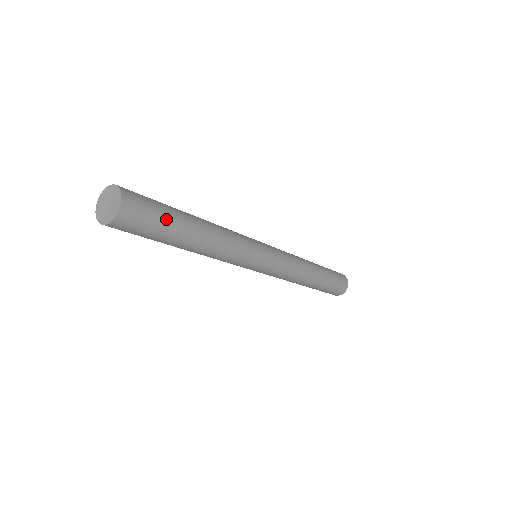
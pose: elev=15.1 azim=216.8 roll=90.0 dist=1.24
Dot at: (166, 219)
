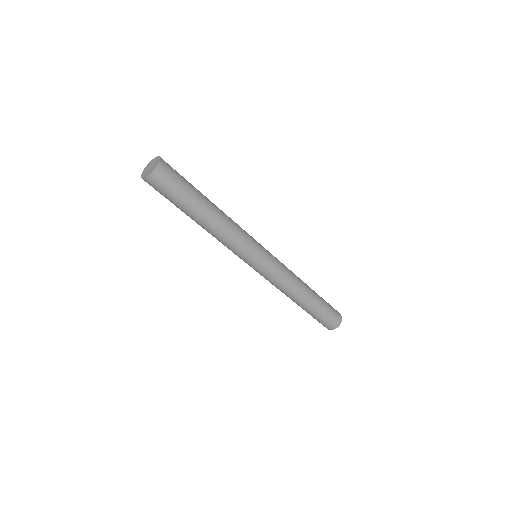
Dot at: (188, 182)
